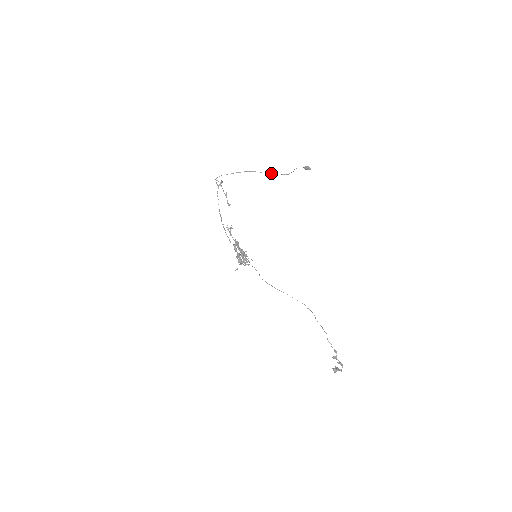
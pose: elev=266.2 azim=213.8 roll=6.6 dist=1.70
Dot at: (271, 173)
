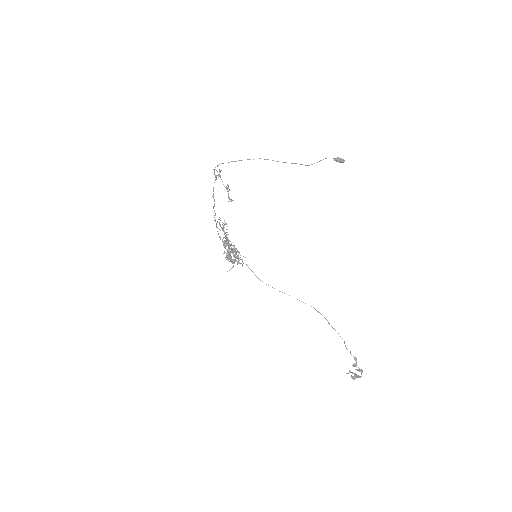
Dot at: occluded
